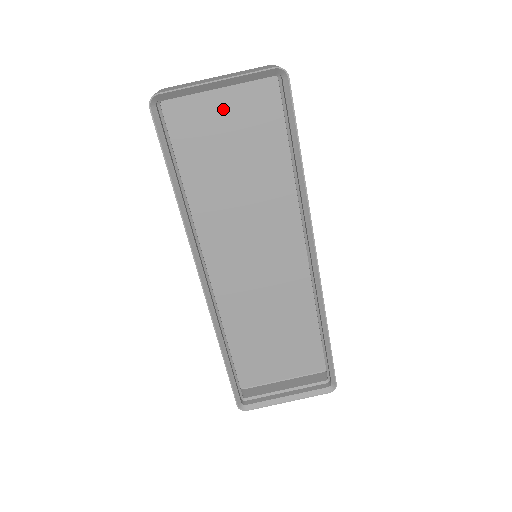
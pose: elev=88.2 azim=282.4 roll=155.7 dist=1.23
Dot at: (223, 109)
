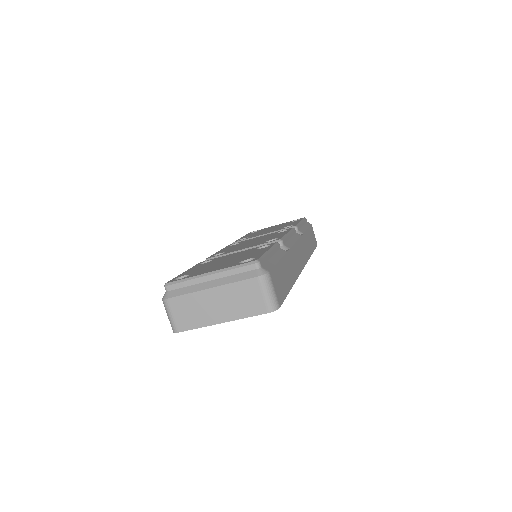
Dot at: occluded
